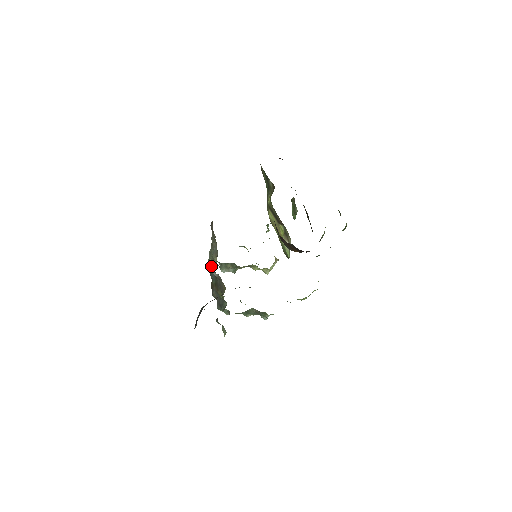
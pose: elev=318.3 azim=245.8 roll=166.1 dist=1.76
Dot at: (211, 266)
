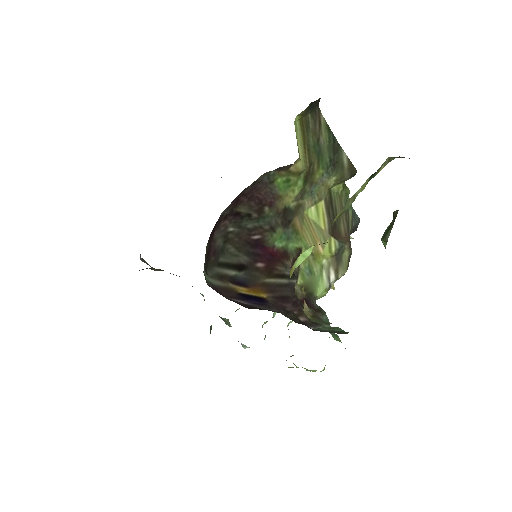
Dot at: occluded
